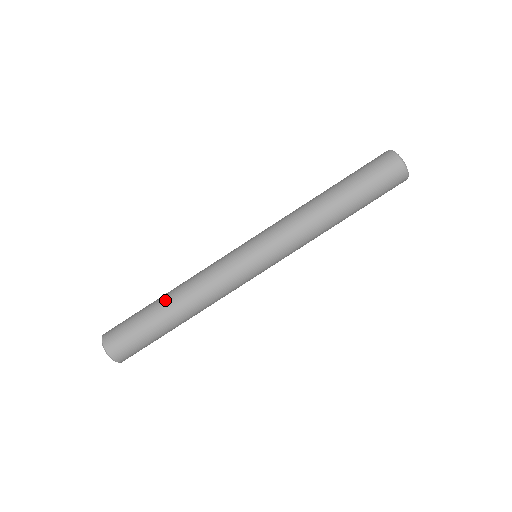
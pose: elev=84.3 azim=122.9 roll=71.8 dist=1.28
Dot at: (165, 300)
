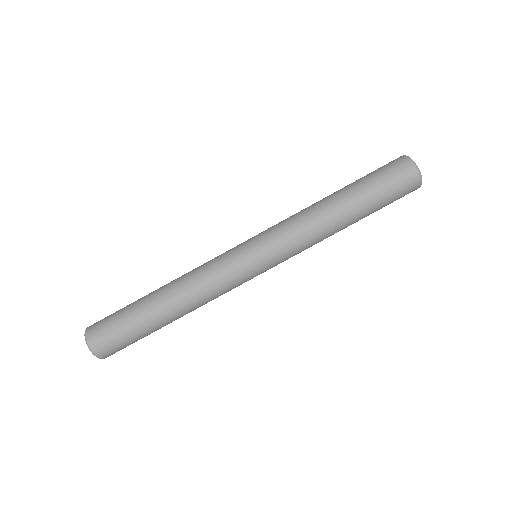
Dot at: (156, 290)
